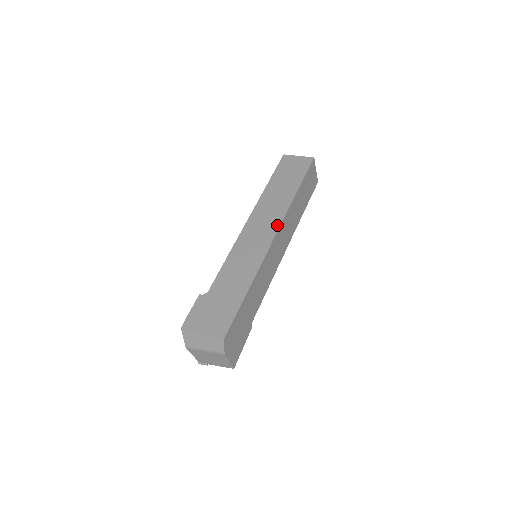
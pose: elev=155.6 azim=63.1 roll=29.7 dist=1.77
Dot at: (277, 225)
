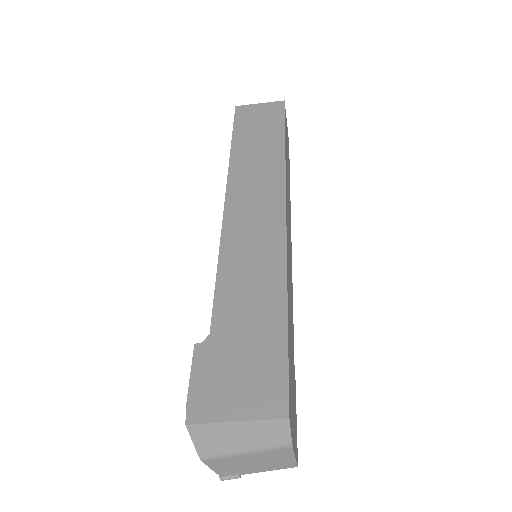
Dot at: (280, 196)
